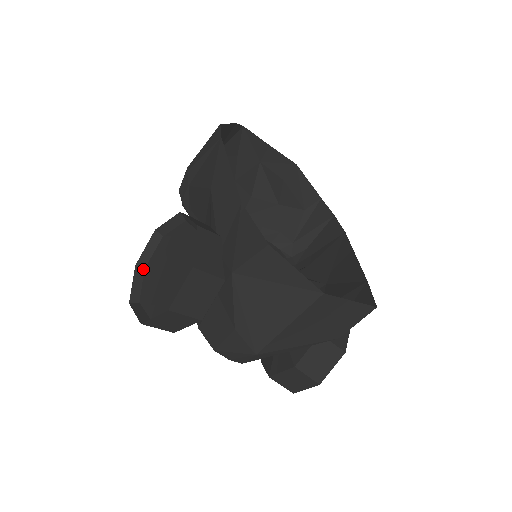
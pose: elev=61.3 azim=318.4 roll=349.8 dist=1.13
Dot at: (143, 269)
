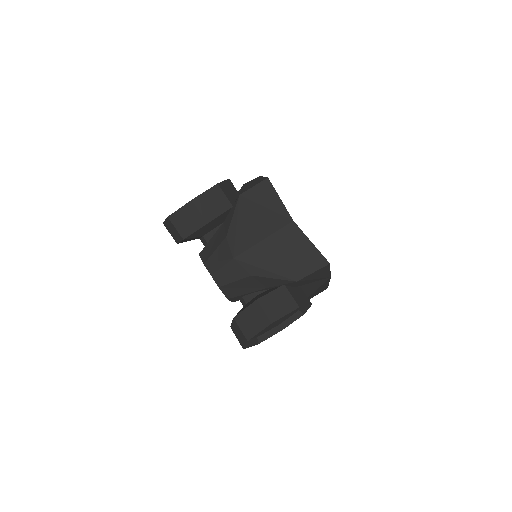
Dot at: occluded
